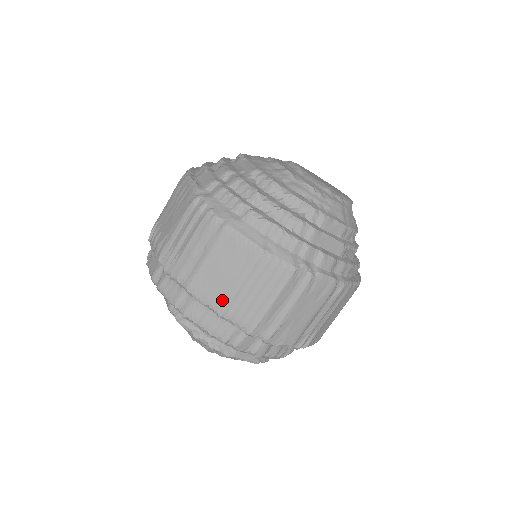
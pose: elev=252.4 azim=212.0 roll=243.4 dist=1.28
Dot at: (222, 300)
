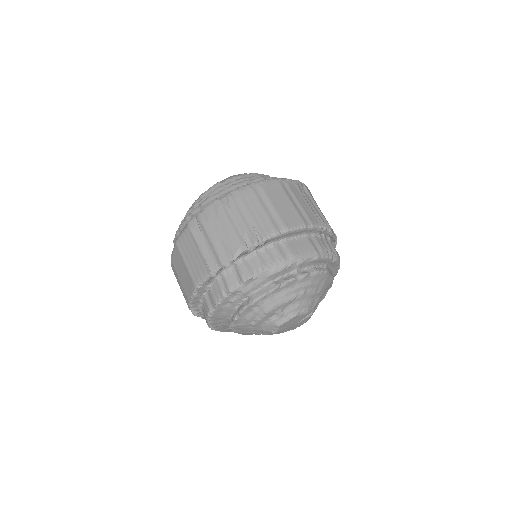
Dot at: (191, 281)
